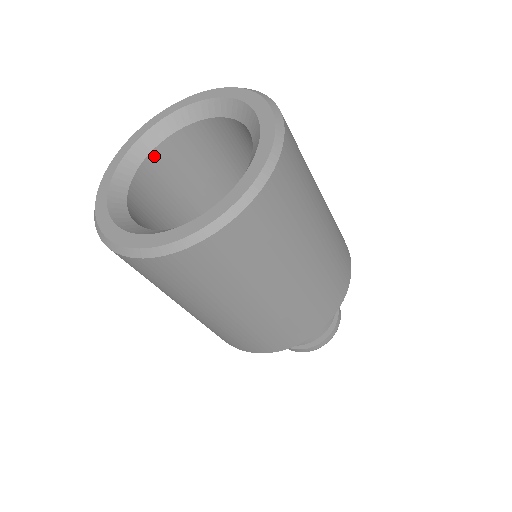
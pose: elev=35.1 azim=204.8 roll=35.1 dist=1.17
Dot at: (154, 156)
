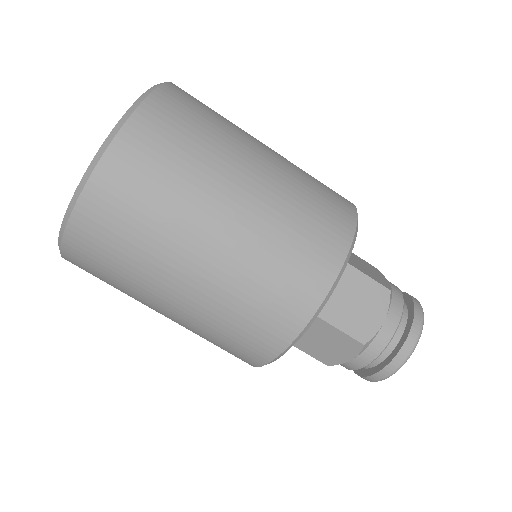
Dot at: occluded
